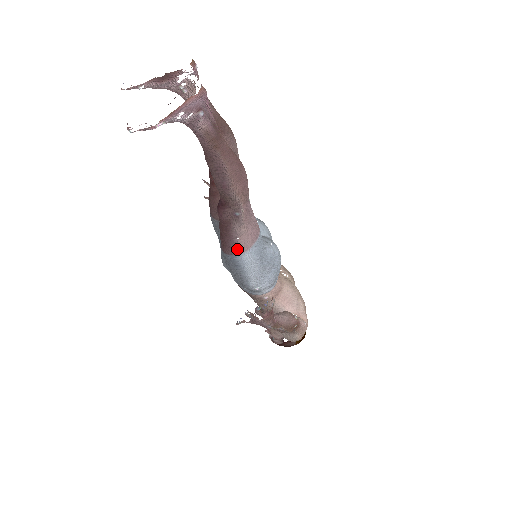
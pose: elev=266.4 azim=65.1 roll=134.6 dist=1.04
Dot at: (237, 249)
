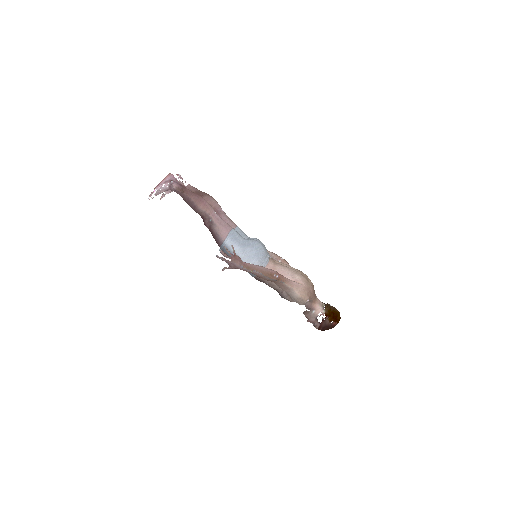
Dot at: (221, 240)
